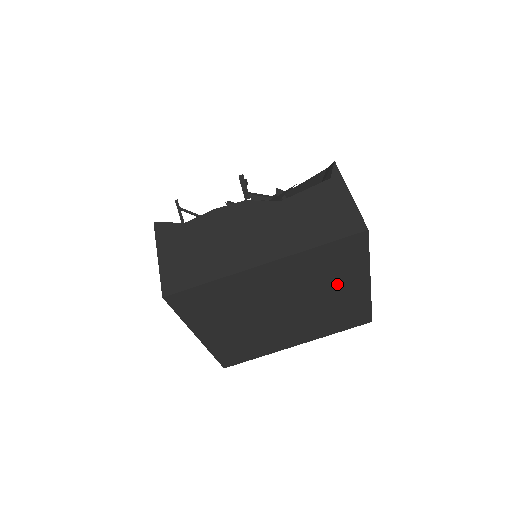
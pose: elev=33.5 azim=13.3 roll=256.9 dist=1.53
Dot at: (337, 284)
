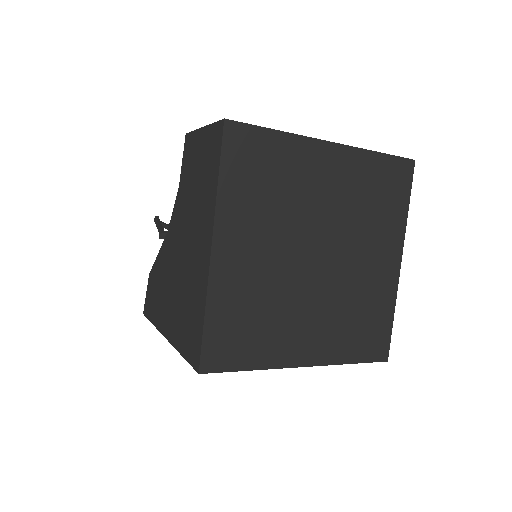
Dot at: (376, 238)
